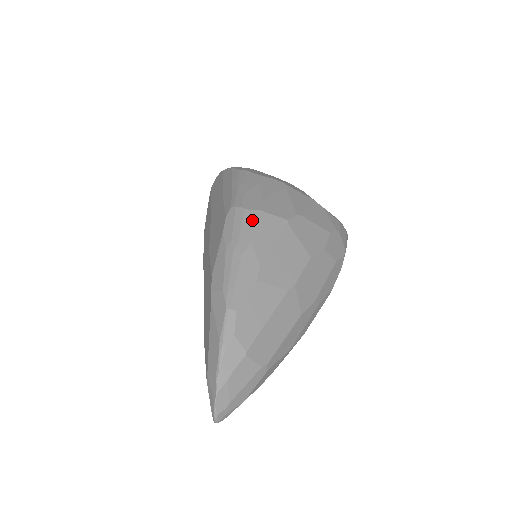
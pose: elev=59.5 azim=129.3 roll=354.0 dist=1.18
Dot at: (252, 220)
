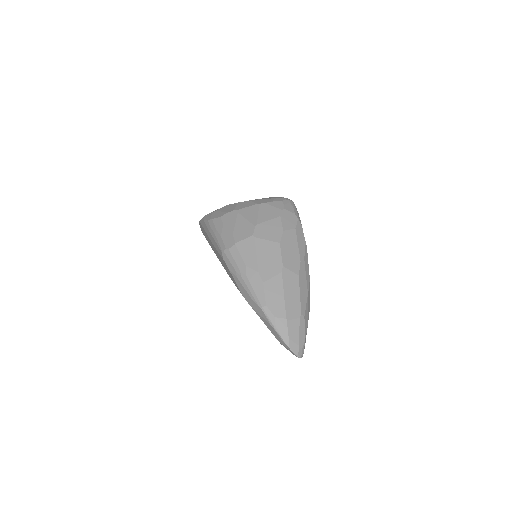
Dot at: (236, 252)
